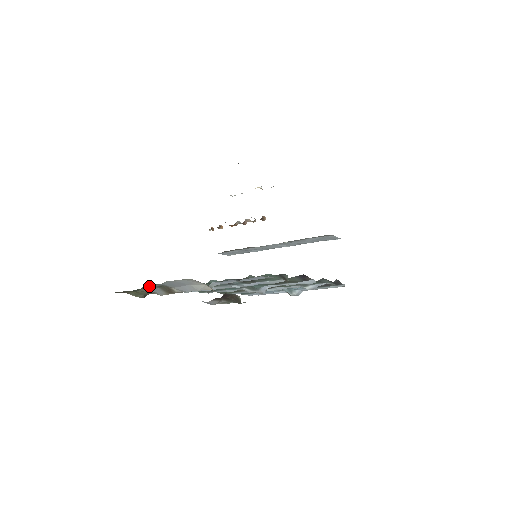
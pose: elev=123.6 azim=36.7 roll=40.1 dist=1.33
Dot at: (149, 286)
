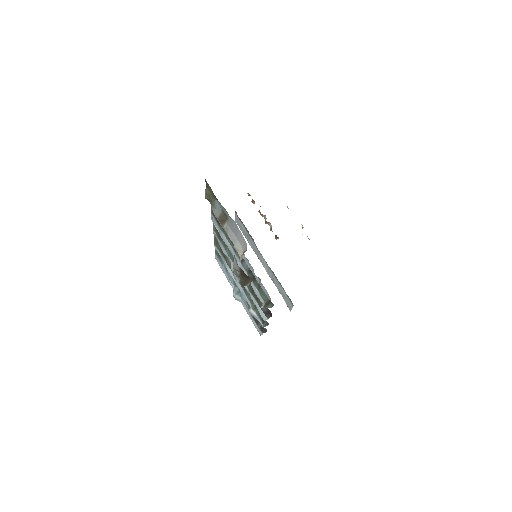
Dot at: (222, 206)
